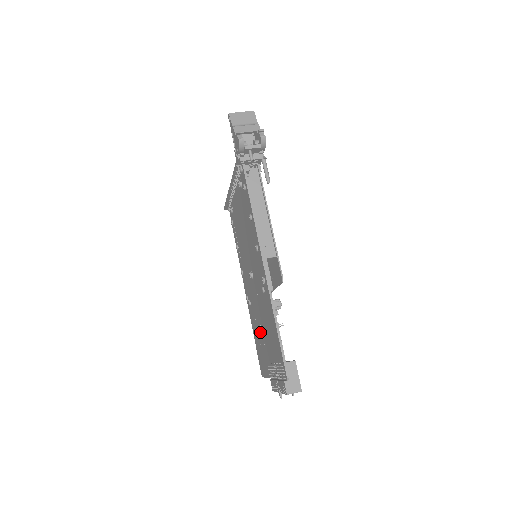
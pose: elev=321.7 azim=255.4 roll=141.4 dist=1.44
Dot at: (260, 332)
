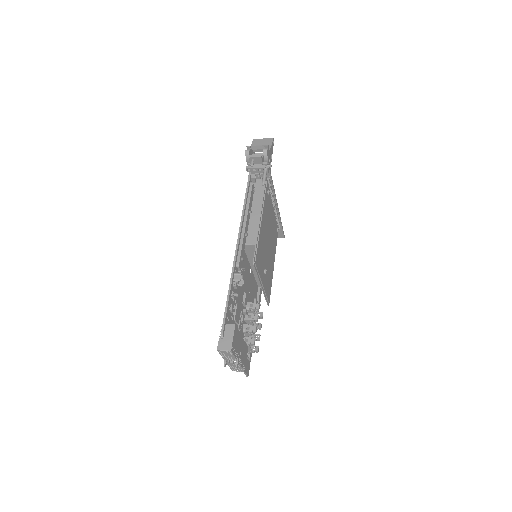
Dot at: occluded
